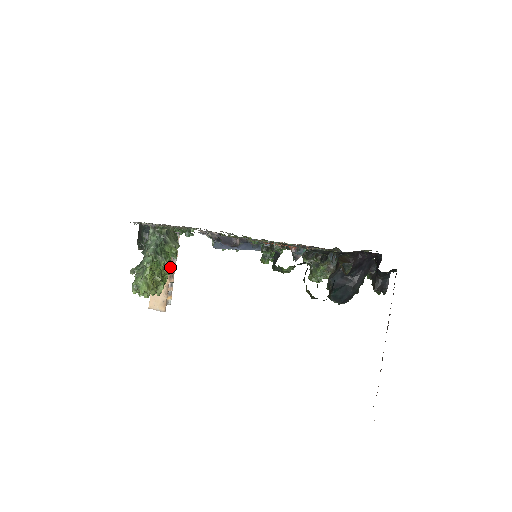
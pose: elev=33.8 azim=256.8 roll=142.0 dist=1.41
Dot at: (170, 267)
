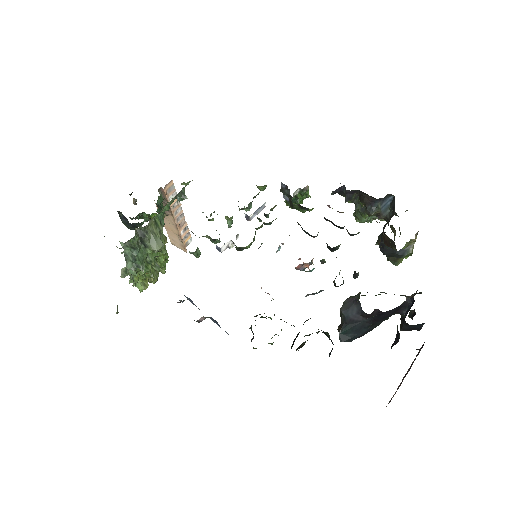
Dot at: (164, 255)
